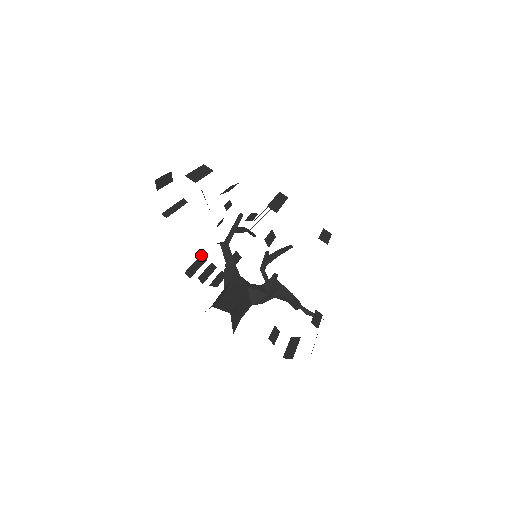
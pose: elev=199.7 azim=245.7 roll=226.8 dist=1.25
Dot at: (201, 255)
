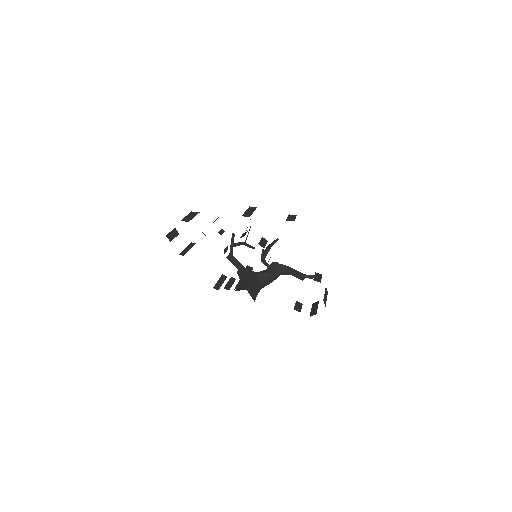
Dot at: (221, 275)
